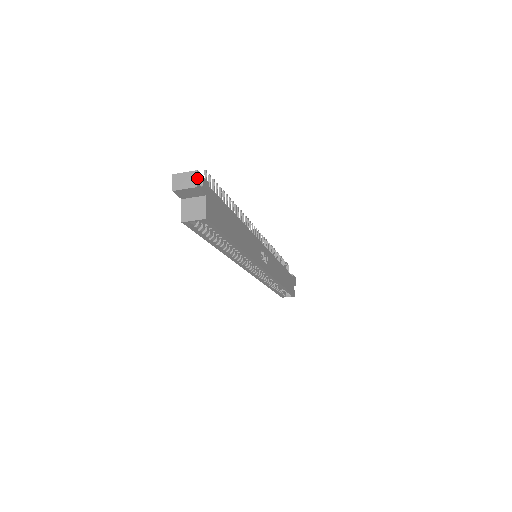
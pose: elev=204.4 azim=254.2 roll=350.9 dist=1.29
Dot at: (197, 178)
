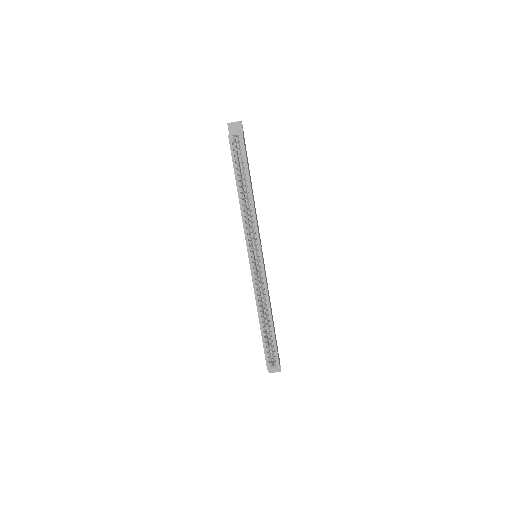
Dot at: (241, 121)
